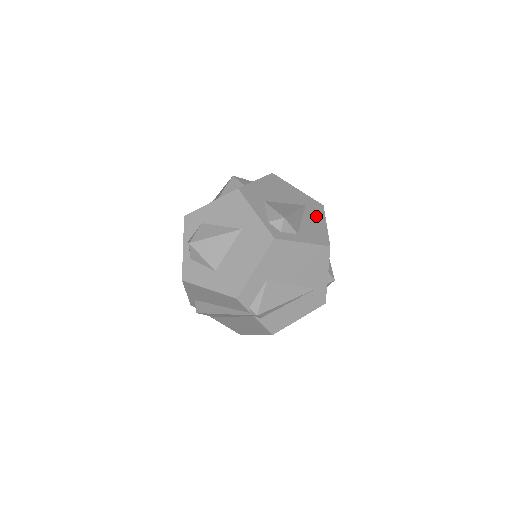
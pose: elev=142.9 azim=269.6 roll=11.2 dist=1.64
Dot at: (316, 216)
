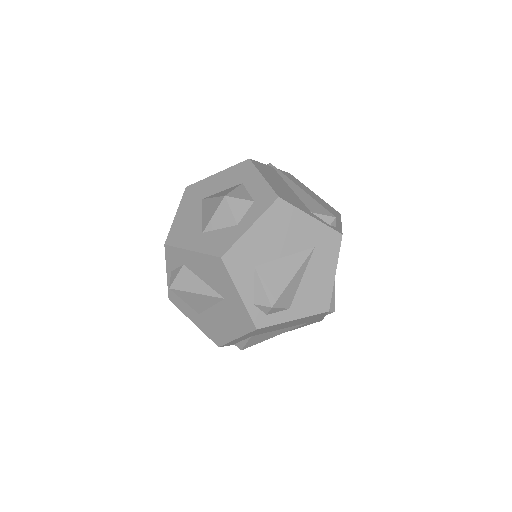
Dot at: (325, 263)
